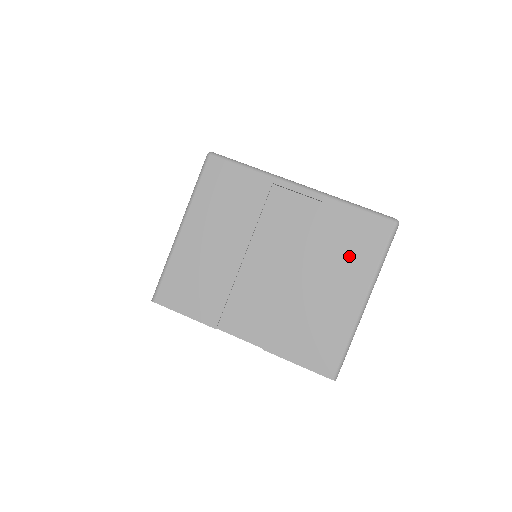
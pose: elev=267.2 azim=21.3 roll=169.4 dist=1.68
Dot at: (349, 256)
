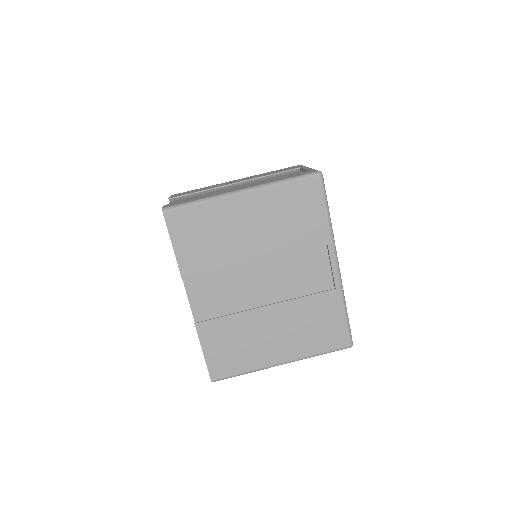
Dot at: (307, 333)
